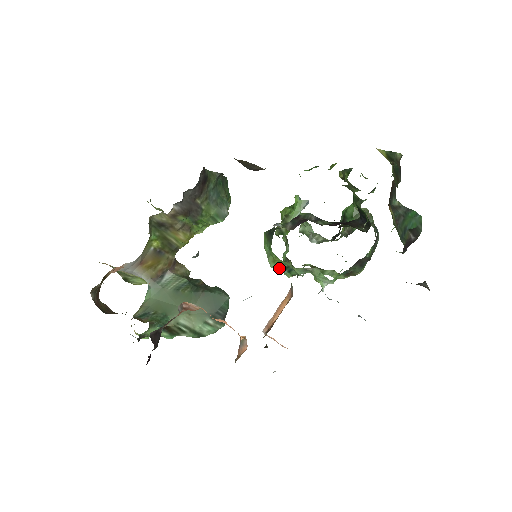
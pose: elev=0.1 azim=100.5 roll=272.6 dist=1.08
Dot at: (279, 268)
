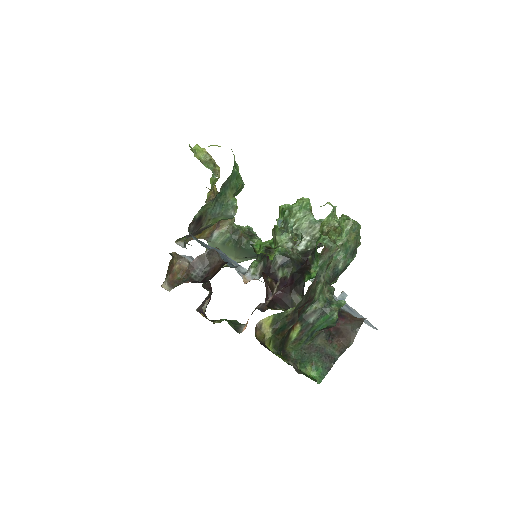
Dot at: occluded
